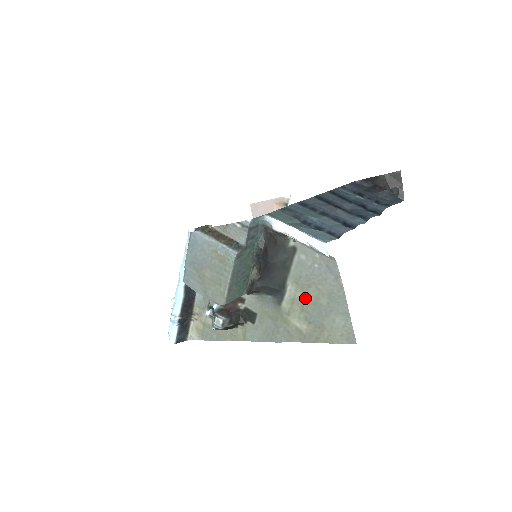
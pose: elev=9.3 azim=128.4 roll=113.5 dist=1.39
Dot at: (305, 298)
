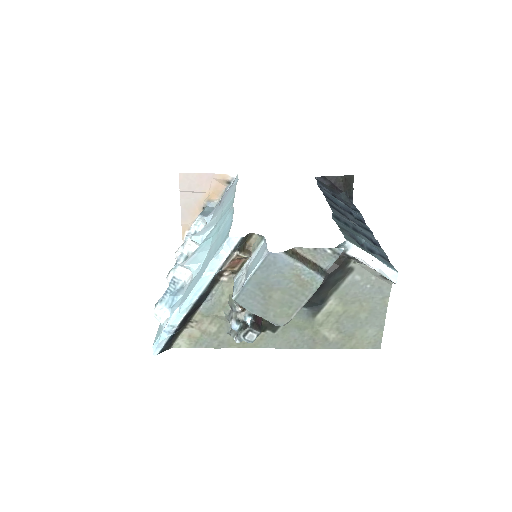
Dot at: (344, 312)
